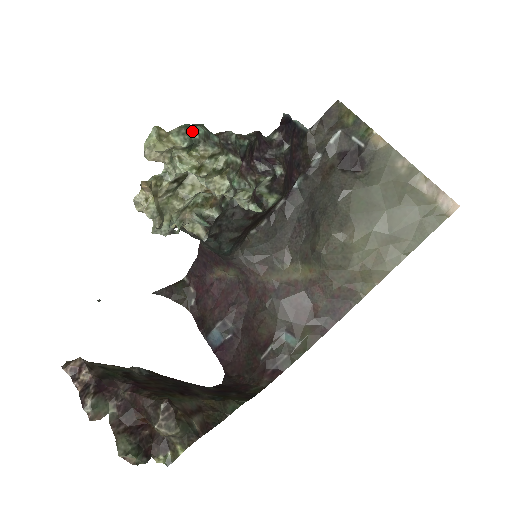
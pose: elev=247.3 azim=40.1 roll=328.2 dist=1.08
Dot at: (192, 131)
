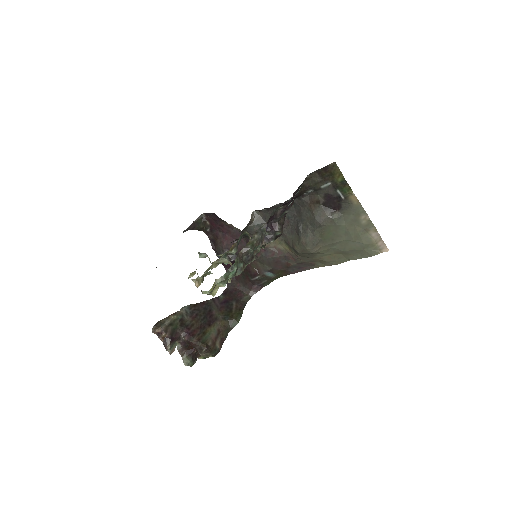
Dot at: (229, 276)
